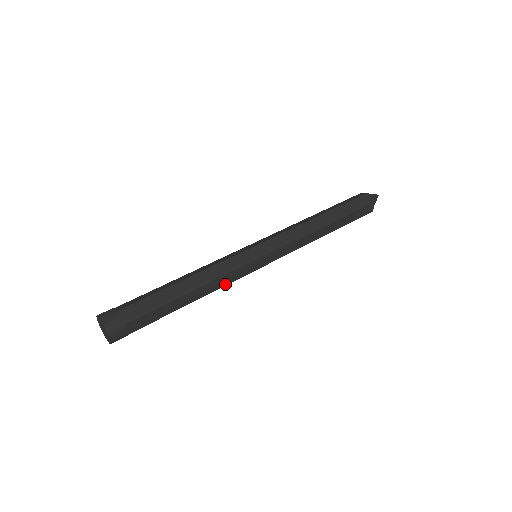
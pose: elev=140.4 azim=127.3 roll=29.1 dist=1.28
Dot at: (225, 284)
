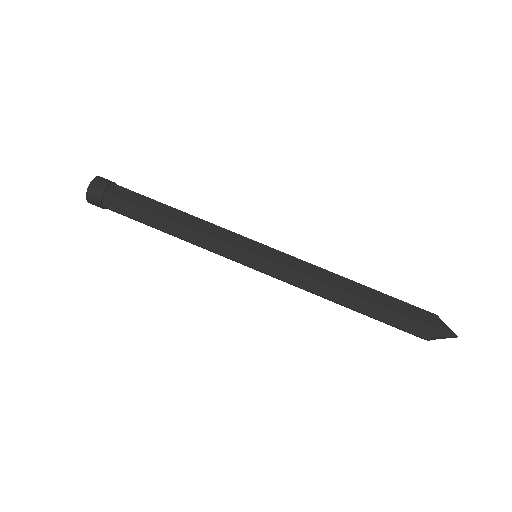
Dot at: occluded
